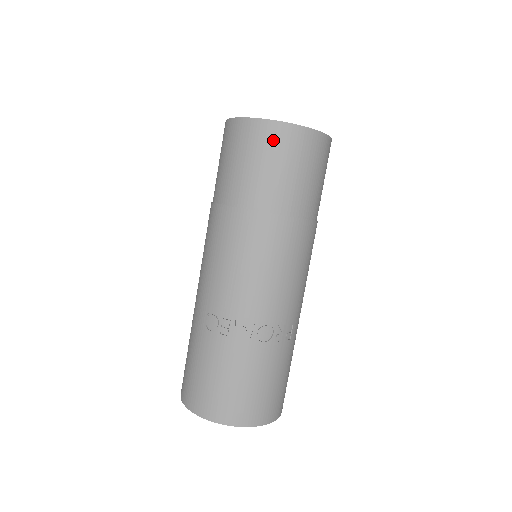
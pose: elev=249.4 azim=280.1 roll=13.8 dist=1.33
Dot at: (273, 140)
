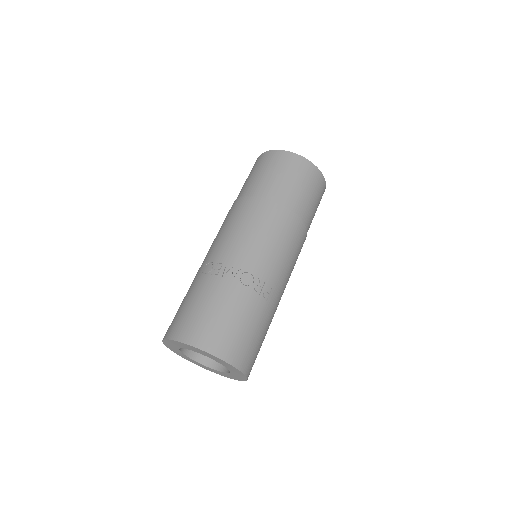
Dot at: (282, 160)
